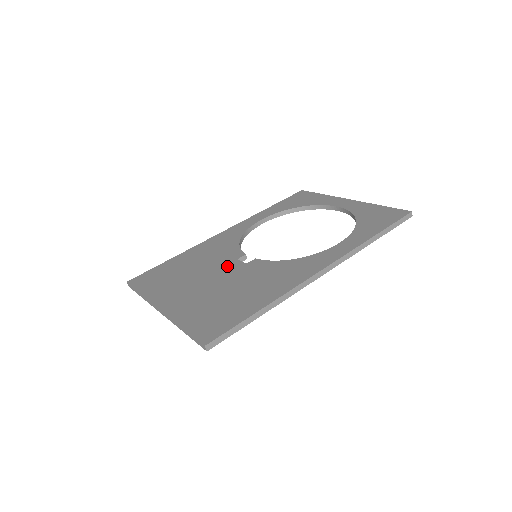
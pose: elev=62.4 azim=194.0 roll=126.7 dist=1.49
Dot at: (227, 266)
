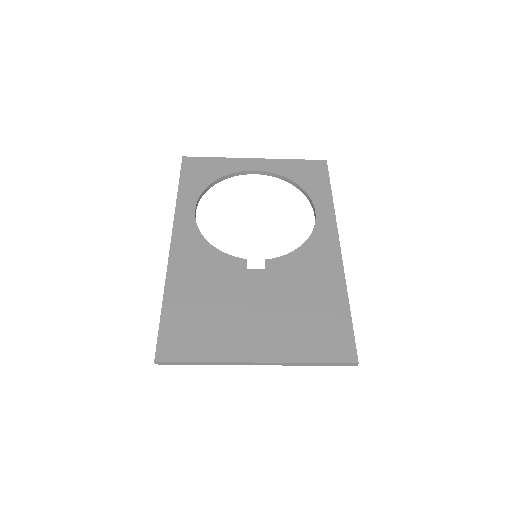
Dot at: (250, 281)
